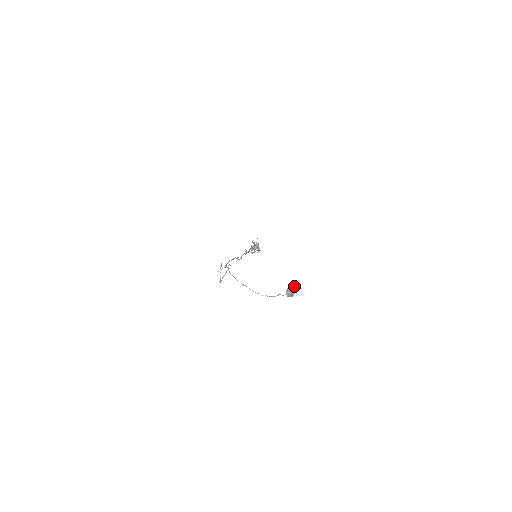
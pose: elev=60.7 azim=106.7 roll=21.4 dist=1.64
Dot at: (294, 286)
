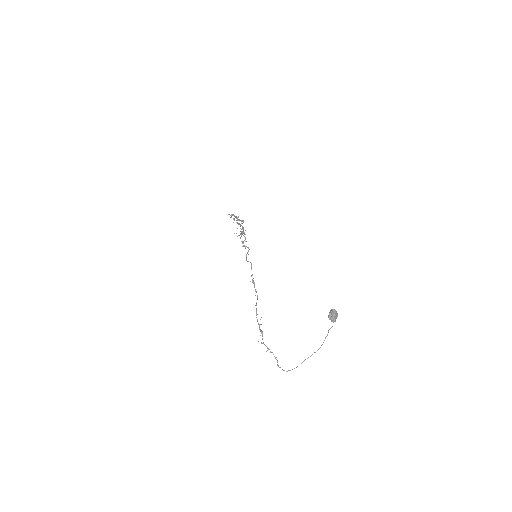
Dot at: (332, 311)
